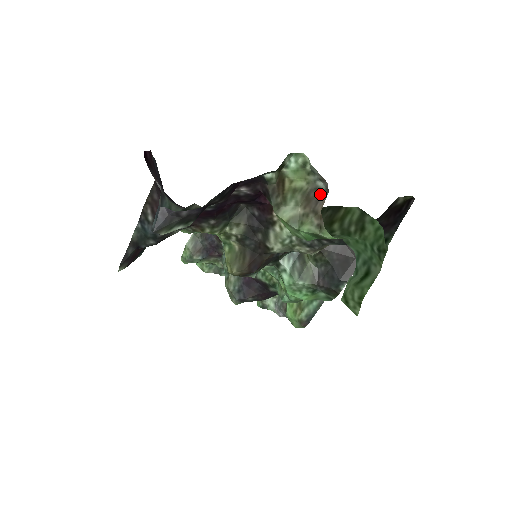
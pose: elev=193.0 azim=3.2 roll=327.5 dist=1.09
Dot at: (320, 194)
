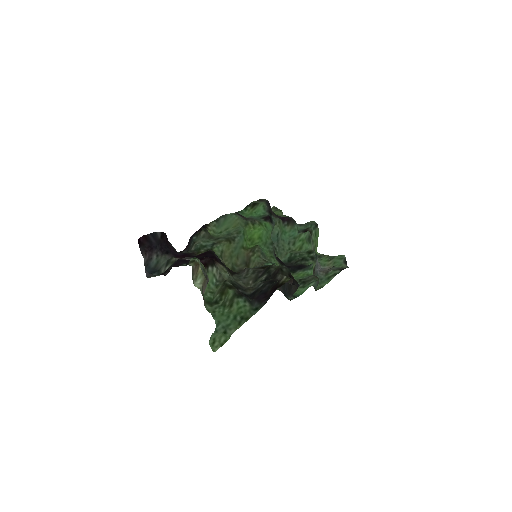
Dot at: (207, 283)
